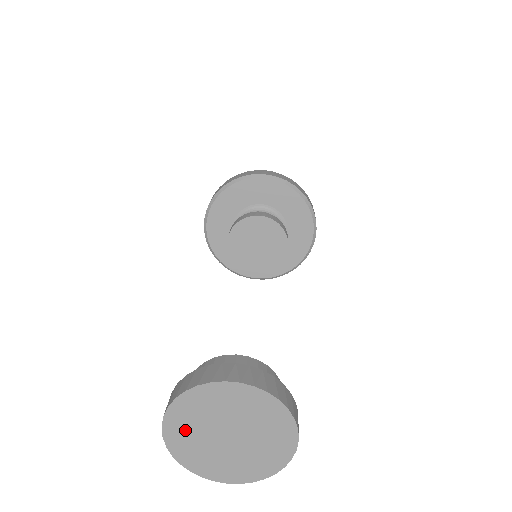
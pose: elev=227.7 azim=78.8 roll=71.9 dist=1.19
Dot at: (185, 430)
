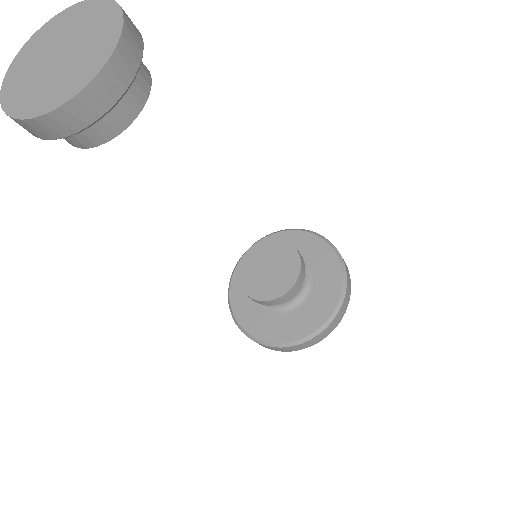
Dot at: (25, 94)
